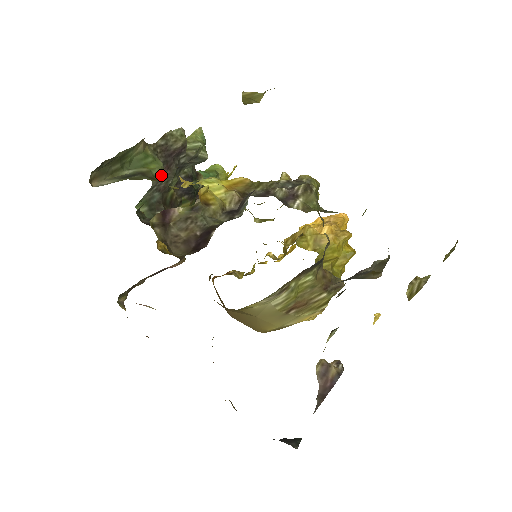
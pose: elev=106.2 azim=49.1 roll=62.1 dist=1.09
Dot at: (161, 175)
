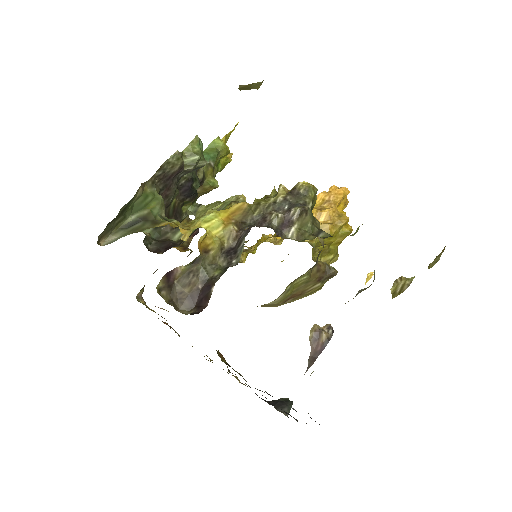
Dot at: (162, 210)
